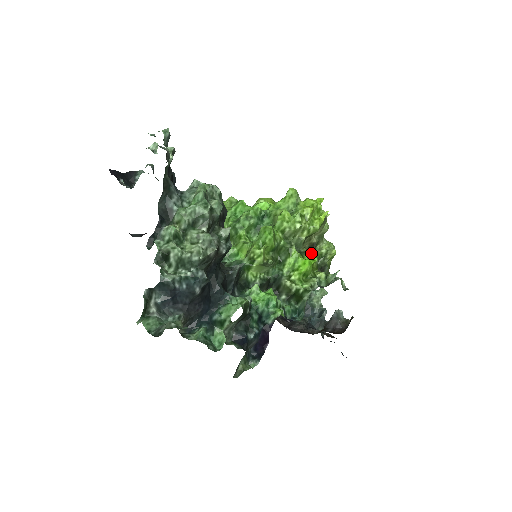
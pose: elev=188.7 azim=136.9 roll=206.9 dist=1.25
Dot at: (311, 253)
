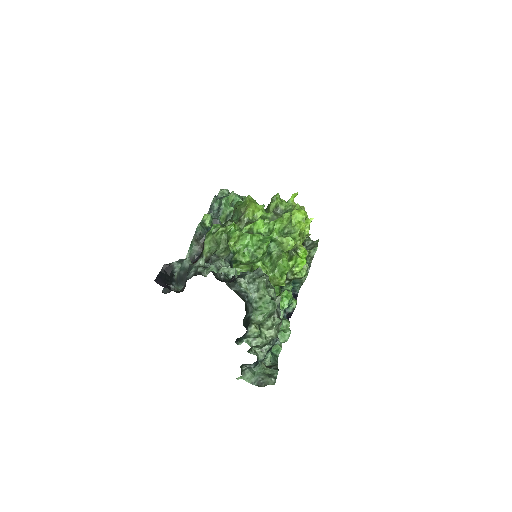
Dot at: (304, 250)
